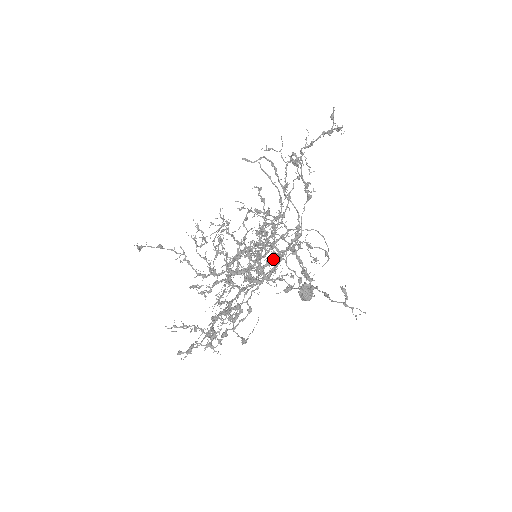
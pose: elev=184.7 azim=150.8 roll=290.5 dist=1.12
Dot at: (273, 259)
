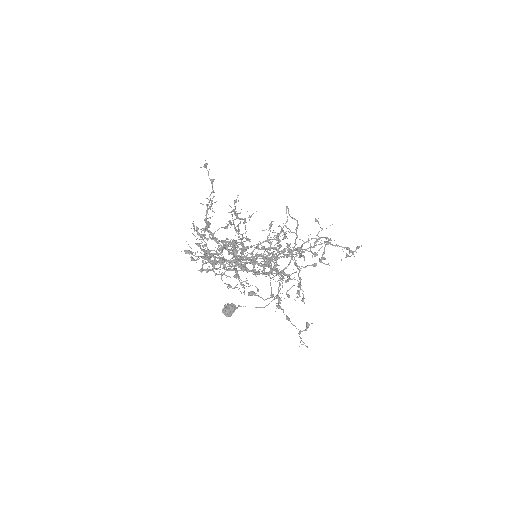
Dot at: occluded
